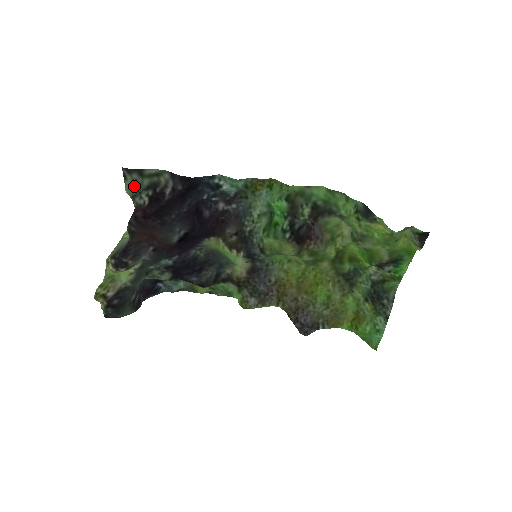
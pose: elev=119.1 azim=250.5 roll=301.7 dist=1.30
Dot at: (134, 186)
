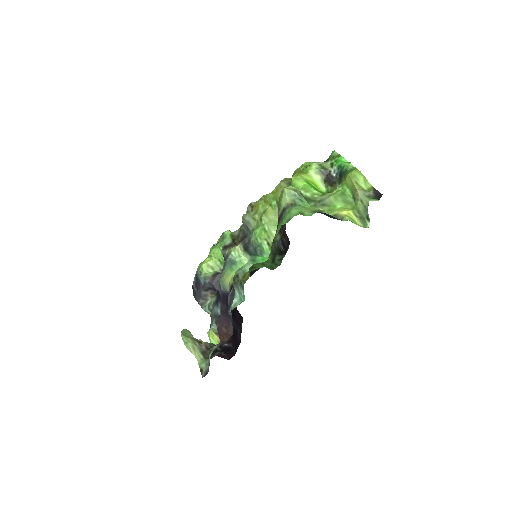
Dot at: (206, 362)
